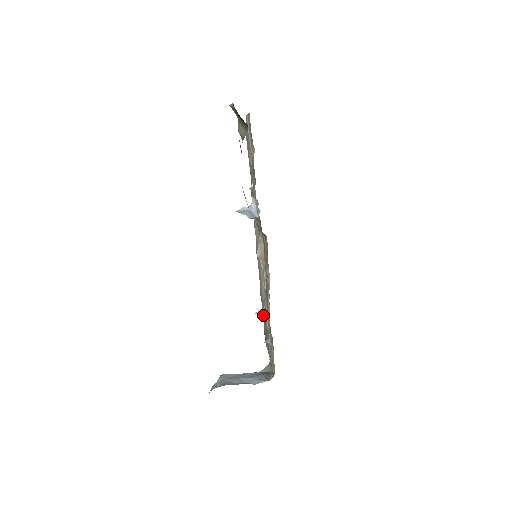
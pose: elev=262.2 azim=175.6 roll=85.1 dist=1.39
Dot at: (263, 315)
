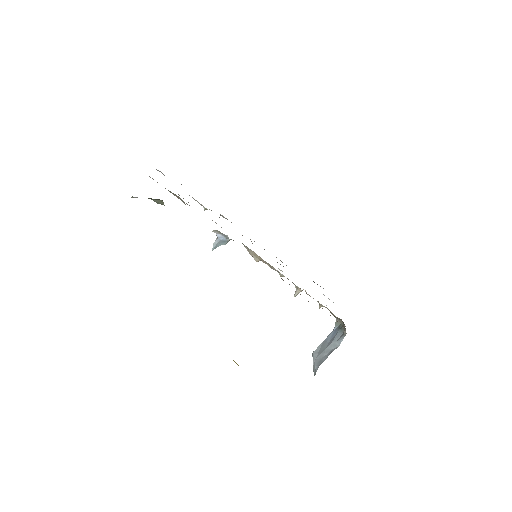
Dot at: occluded
